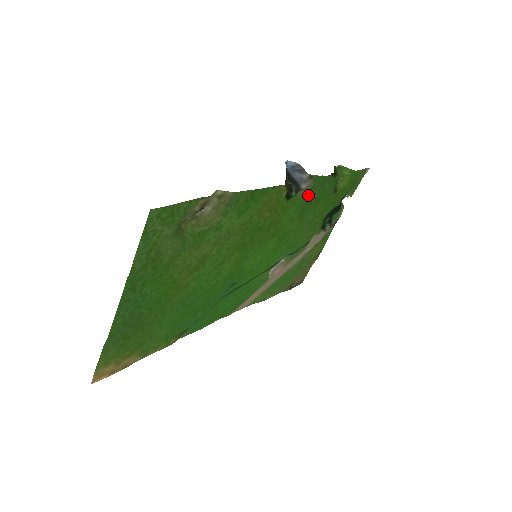
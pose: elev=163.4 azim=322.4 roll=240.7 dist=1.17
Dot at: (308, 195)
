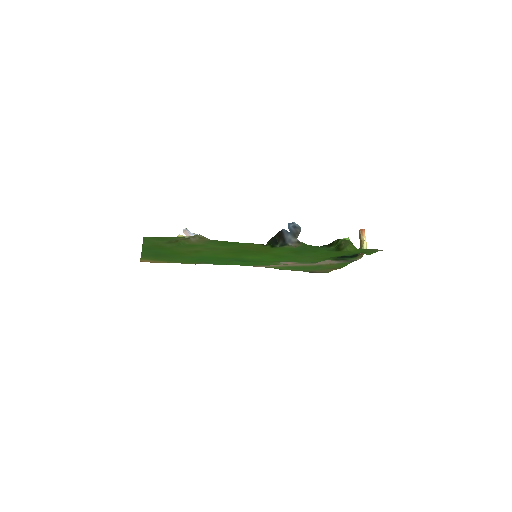
Dot at: (300, 247)
